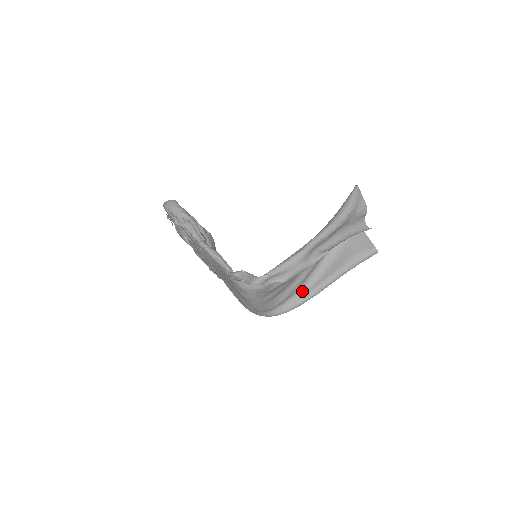
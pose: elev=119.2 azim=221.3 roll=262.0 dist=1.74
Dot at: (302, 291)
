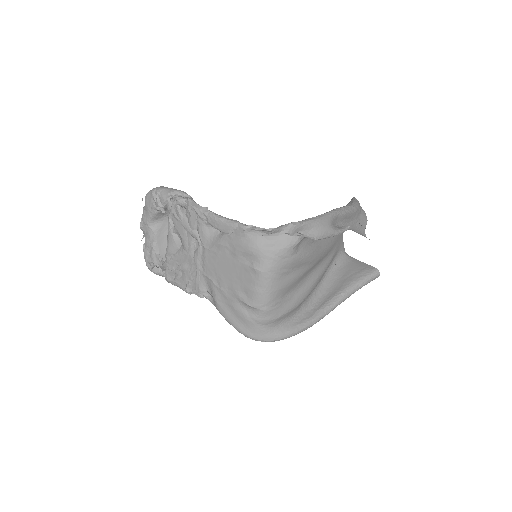
Dot at: (306, 312)
